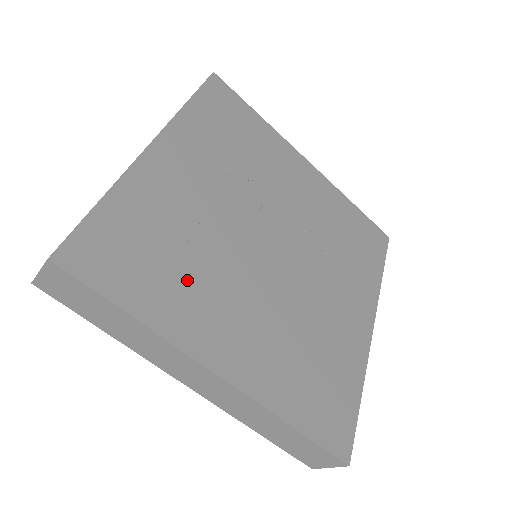
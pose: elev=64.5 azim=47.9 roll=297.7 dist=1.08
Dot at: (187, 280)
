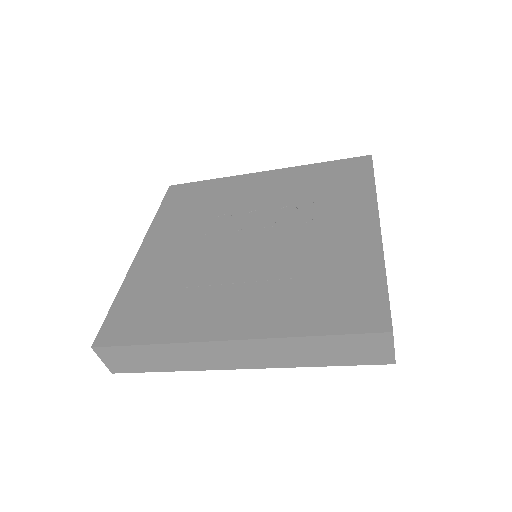
Dot at: (185, 302)
